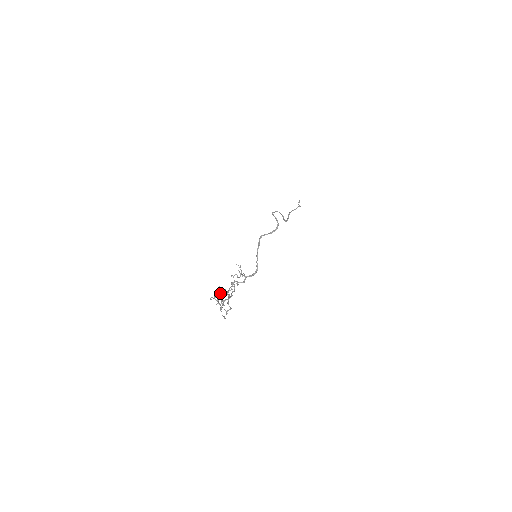
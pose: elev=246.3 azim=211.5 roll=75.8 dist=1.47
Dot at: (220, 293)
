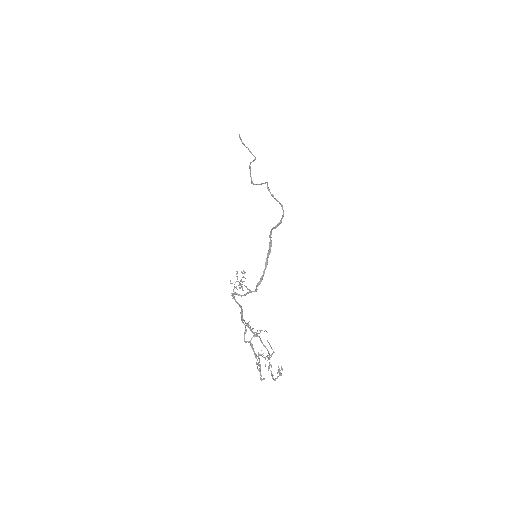
Dot at: (273, 352)
